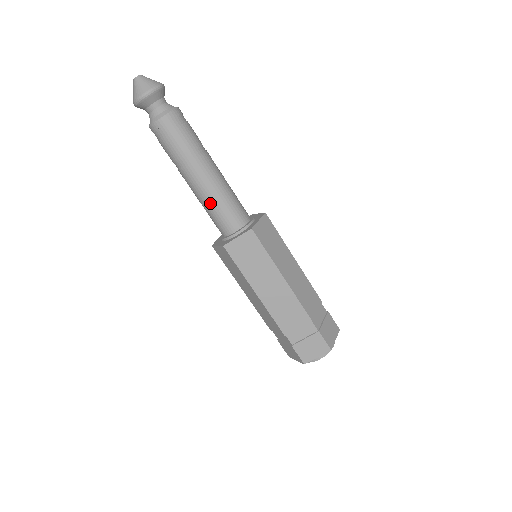
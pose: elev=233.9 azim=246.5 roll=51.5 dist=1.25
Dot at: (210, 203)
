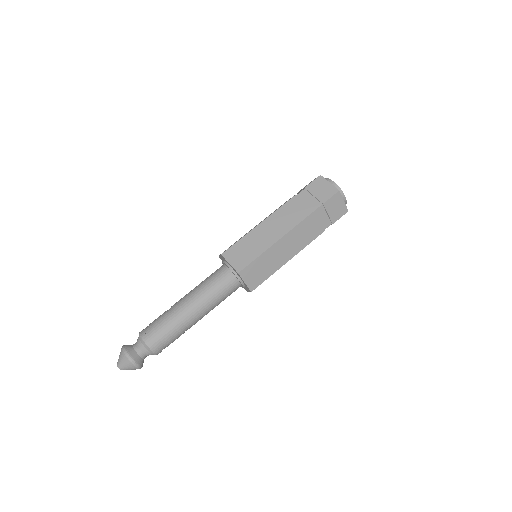
Dot at: occluded
